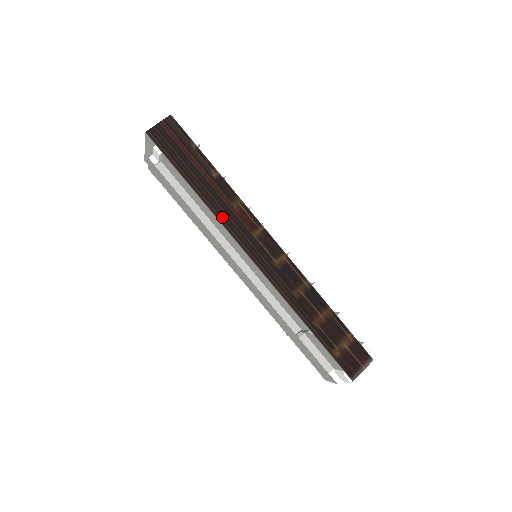
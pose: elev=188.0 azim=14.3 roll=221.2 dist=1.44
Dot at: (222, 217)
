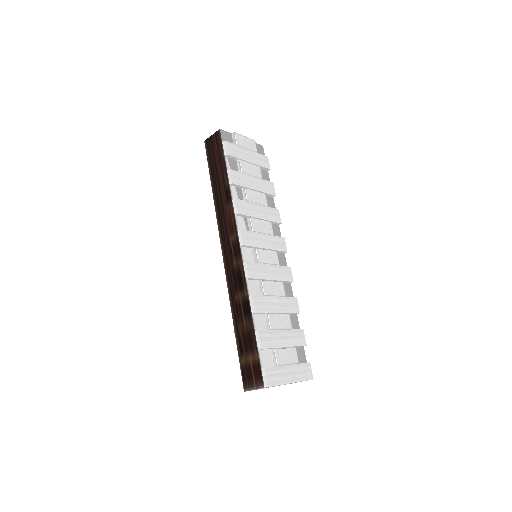
Dot at: (219, 216)
